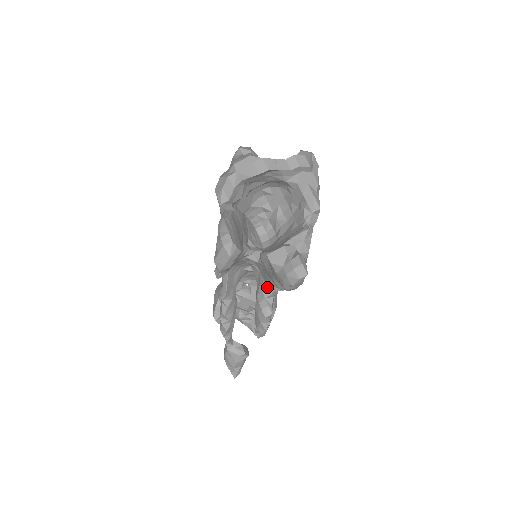
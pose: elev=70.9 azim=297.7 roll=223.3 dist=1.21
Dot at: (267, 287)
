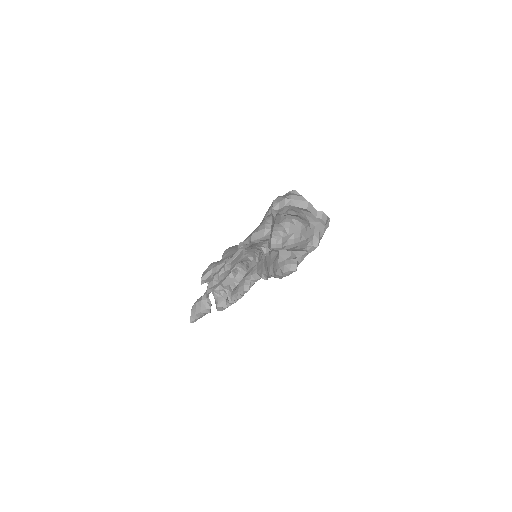
Dot at: (256, 274)
